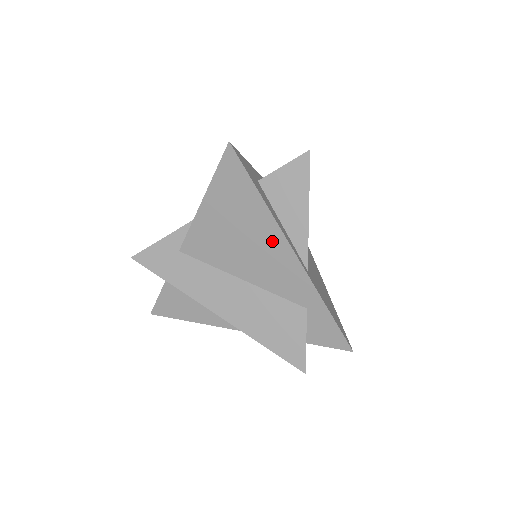
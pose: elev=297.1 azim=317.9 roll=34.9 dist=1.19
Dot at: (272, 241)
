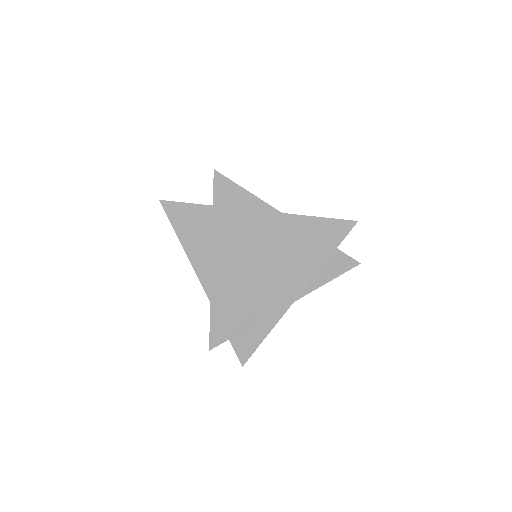
Dot at: (297, 279)
